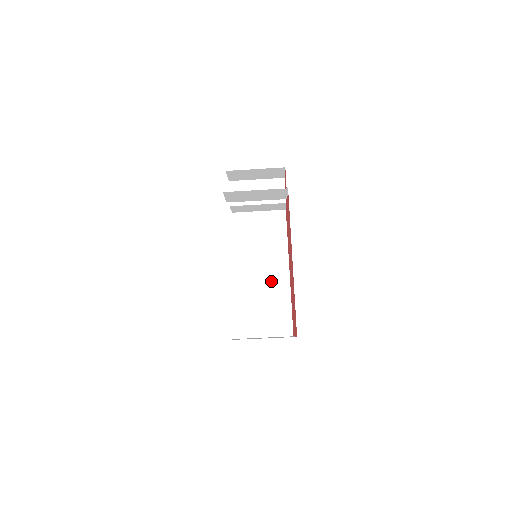
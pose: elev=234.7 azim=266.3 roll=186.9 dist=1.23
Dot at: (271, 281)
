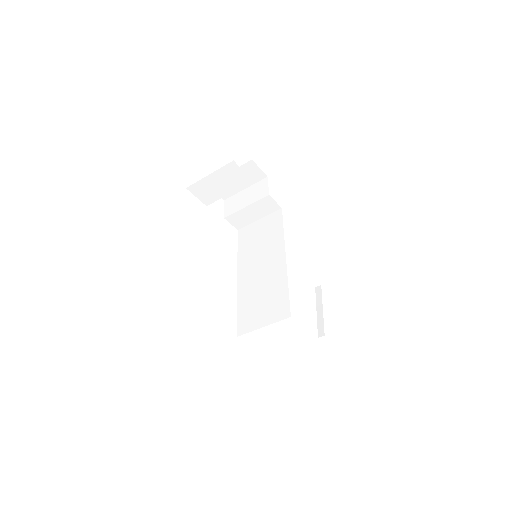
Dot at: (269, 272)
